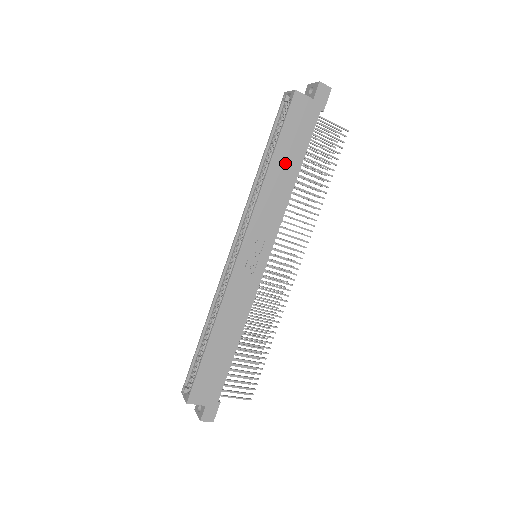
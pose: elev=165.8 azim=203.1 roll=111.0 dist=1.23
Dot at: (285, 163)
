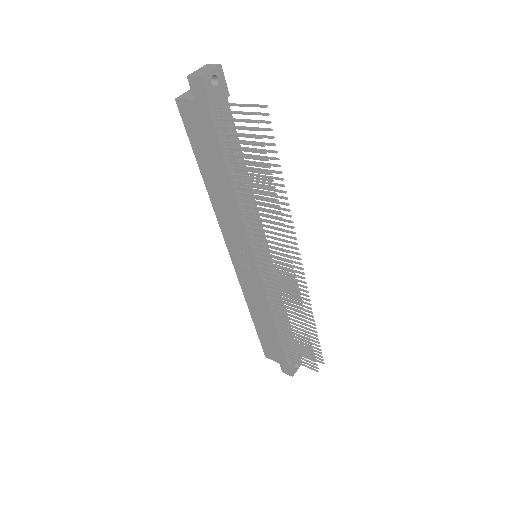
Dot at: (214, 176)
